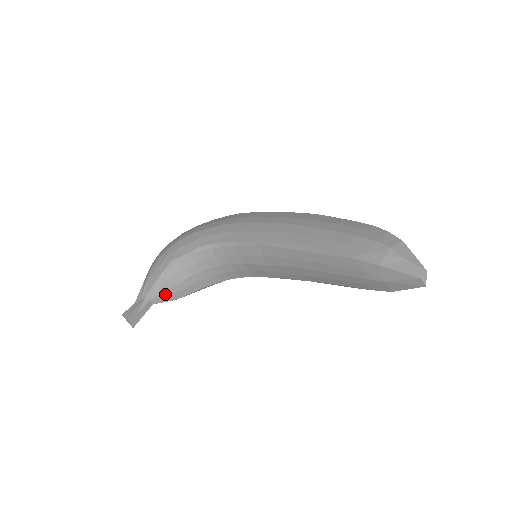
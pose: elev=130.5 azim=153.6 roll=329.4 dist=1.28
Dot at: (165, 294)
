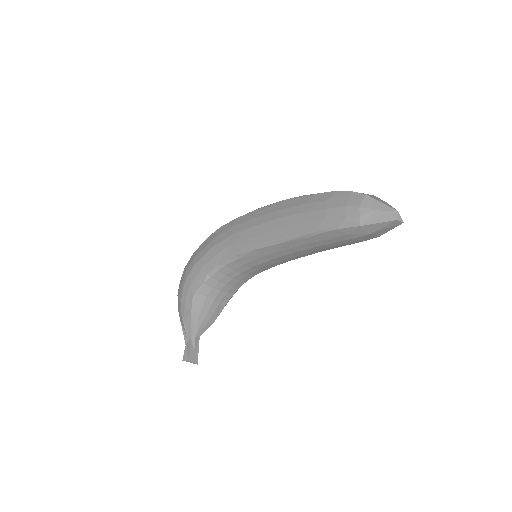
Dot at: (204, 324)
